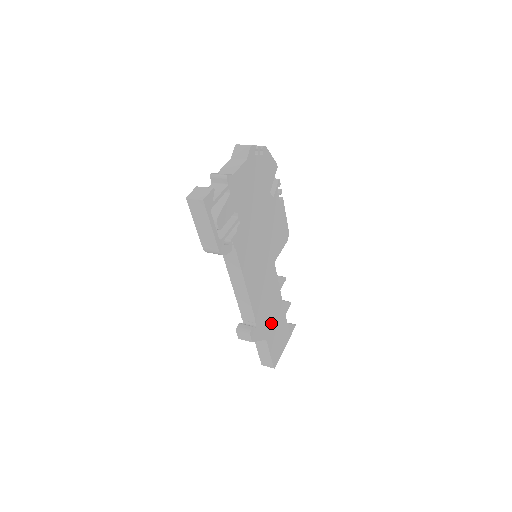
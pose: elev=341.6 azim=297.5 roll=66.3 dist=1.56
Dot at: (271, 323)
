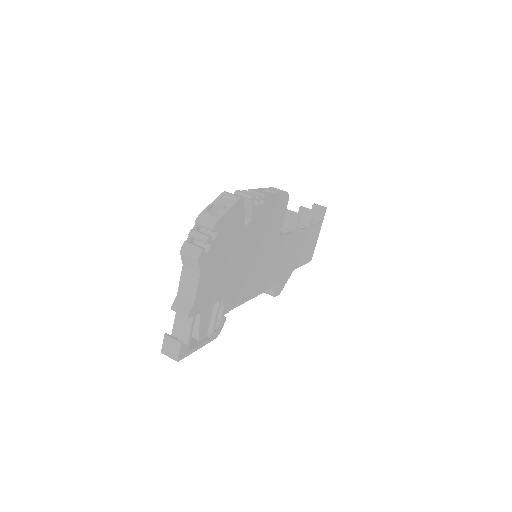
Dot at: (295, 257)
